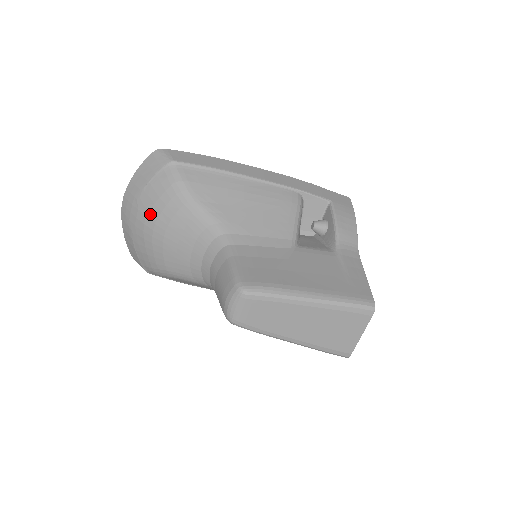
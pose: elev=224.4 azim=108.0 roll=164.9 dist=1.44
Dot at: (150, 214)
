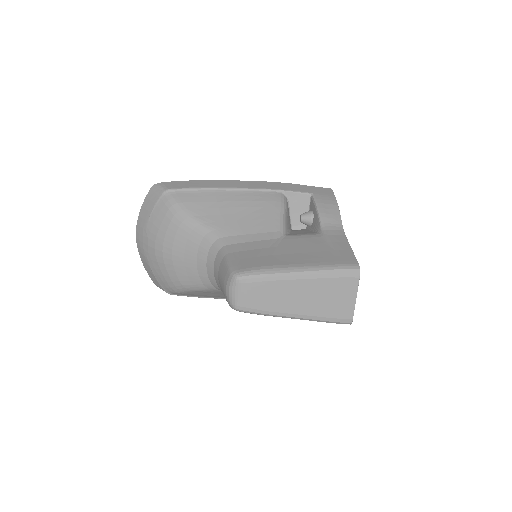
Dot at: (157, 238)
